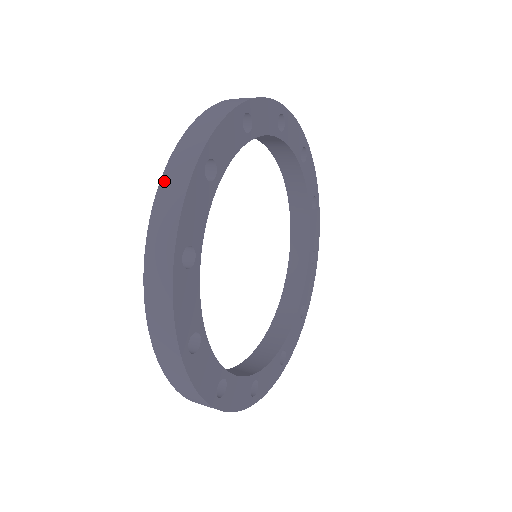
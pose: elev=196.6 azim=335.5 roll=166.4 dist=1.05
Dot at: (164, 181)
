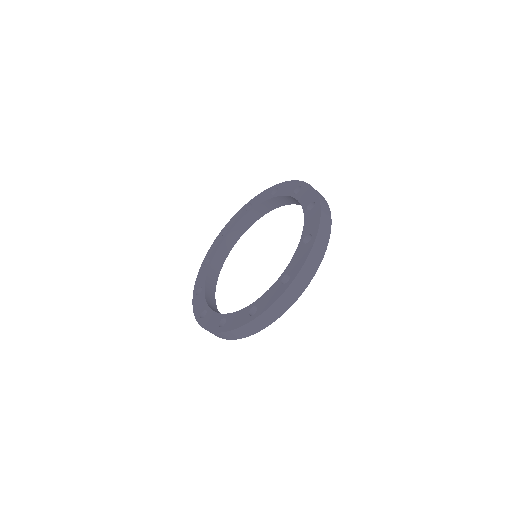
Dot at: (312, 252)
